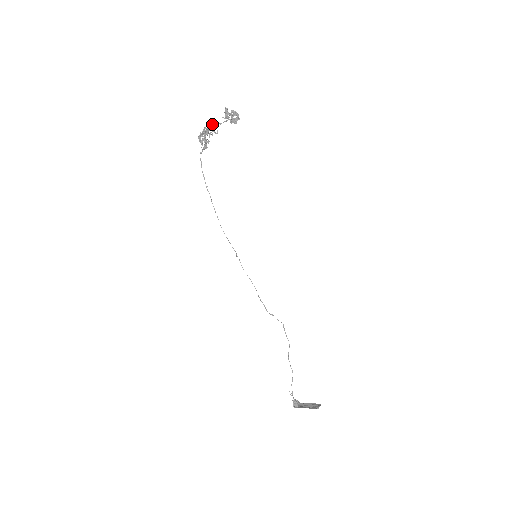
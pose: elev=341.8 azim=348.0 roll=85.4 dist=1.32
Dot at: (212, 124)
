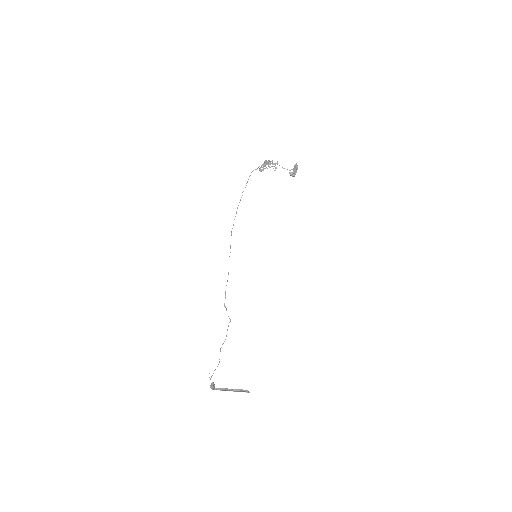
Dot at: (277, 163)
